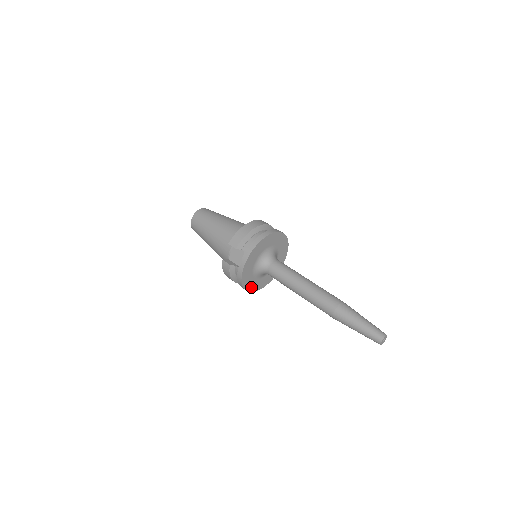
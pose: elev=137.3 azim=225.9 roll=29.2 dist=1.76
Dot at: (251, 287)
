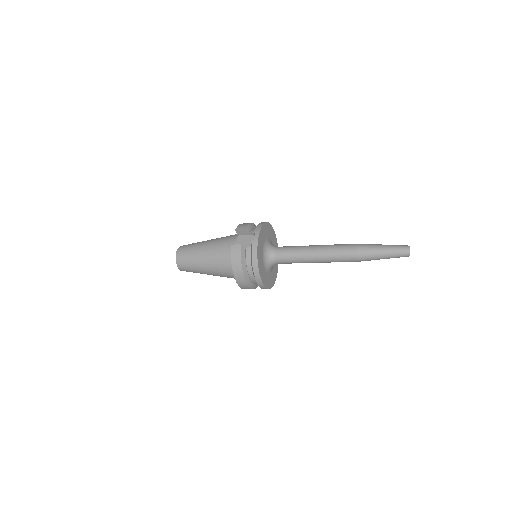
Dot at: (261, 274)
